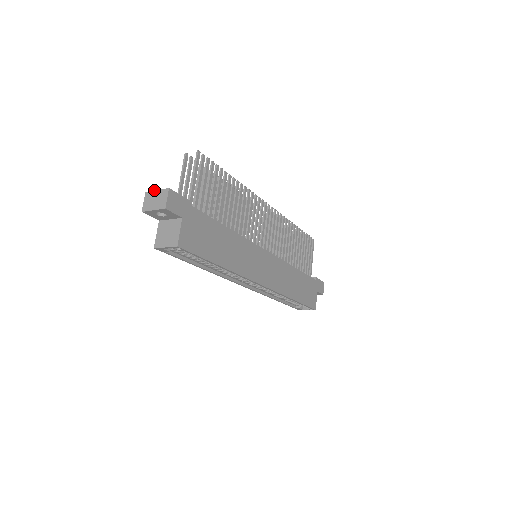
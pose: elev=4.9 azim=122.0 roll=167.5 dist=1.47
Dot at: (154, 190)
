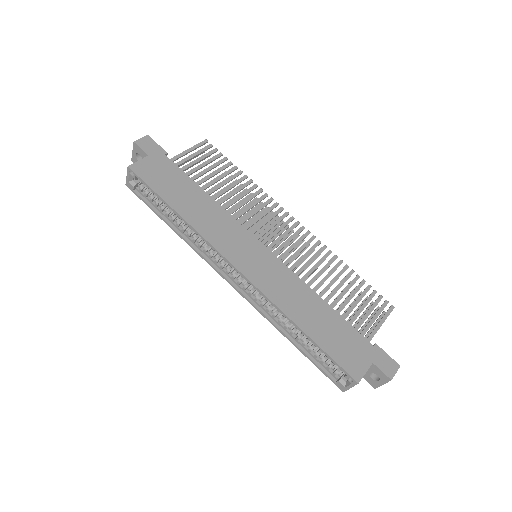
Dot at: occluded
